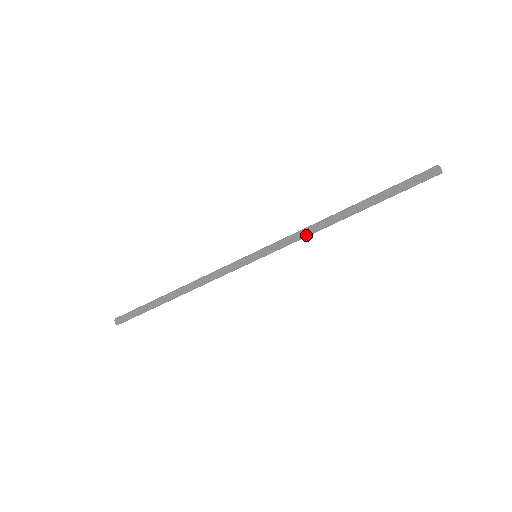
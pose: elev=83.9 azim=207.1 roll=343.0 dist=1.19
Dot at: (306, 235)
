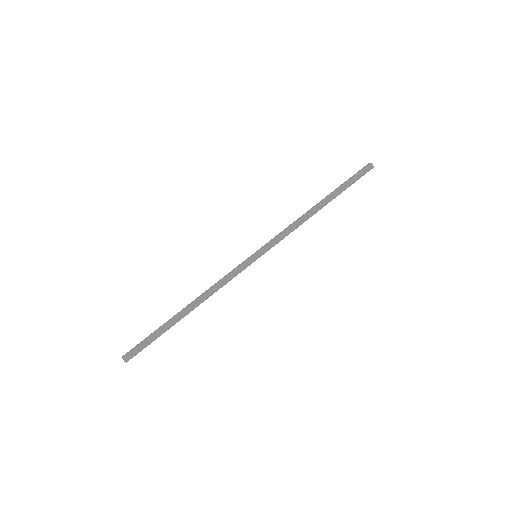
Dot at: (294, 228)
